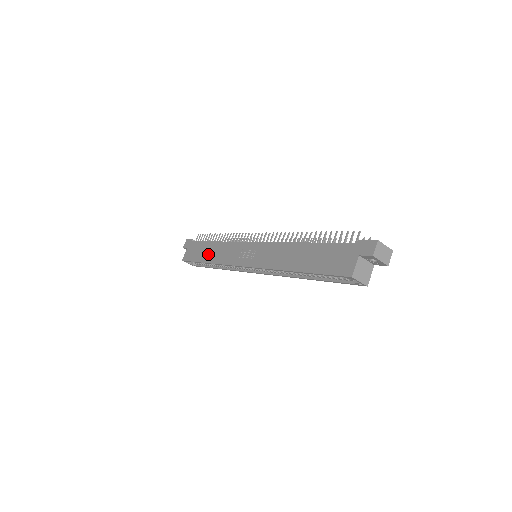
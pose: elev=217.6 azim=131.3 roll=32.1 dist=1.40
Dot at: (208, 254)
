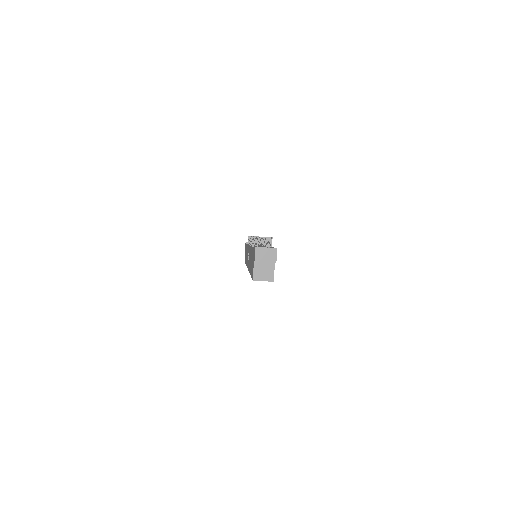
Dot at: occluded
